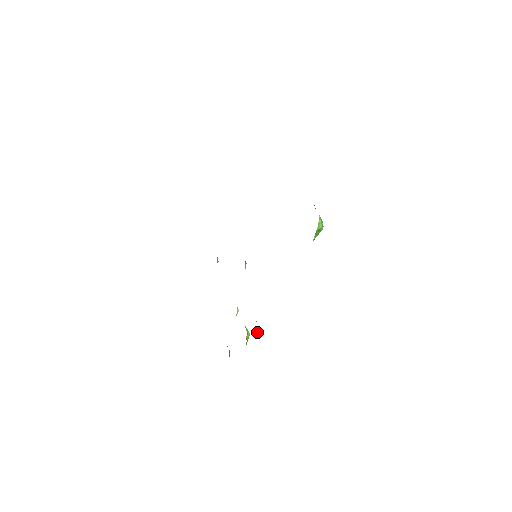
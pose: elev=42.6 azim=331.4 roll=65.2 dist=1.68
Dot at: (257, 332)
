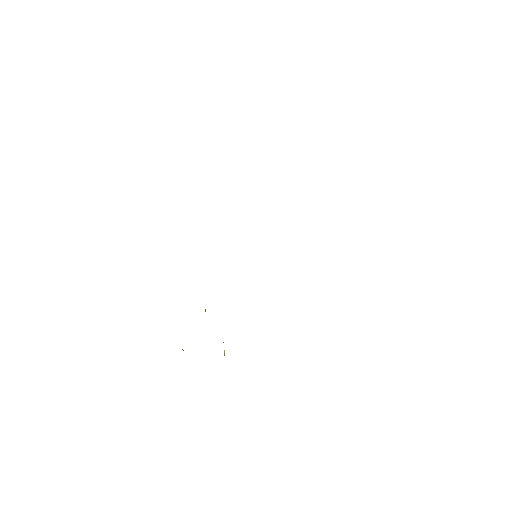
Dot at: occluded
